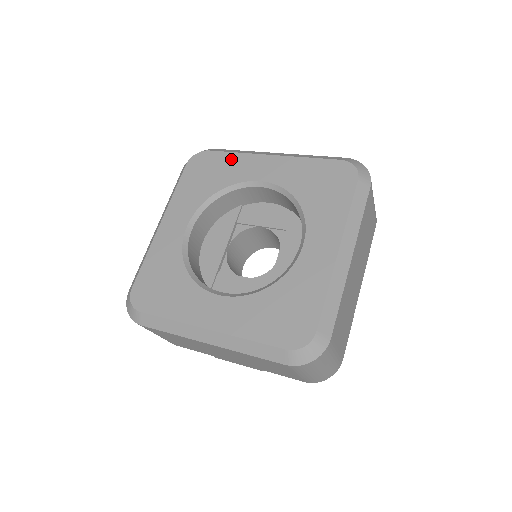
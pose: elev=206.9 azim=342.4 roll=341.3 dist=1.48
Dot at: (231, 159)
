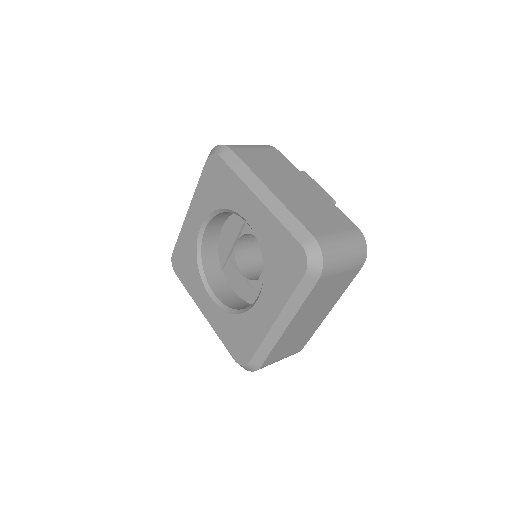
Dot at: (232, 180)
